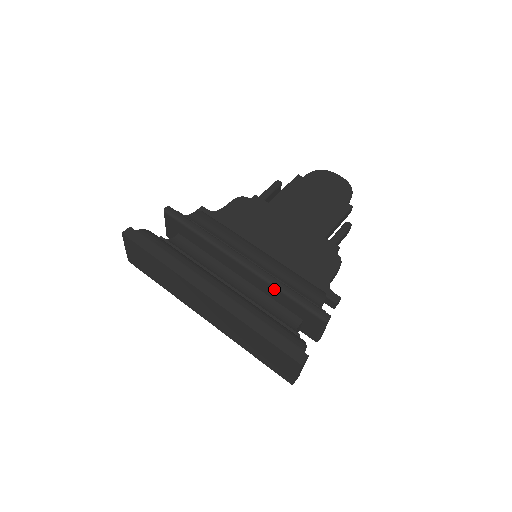
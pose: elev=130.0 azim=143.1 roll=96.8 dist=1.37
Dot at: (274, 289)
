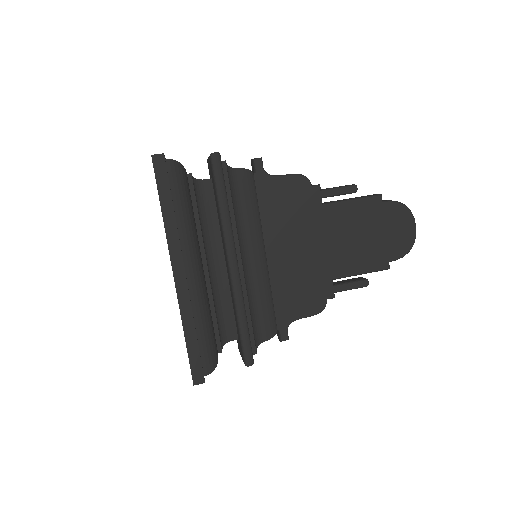
Dot at: (235, 307)
